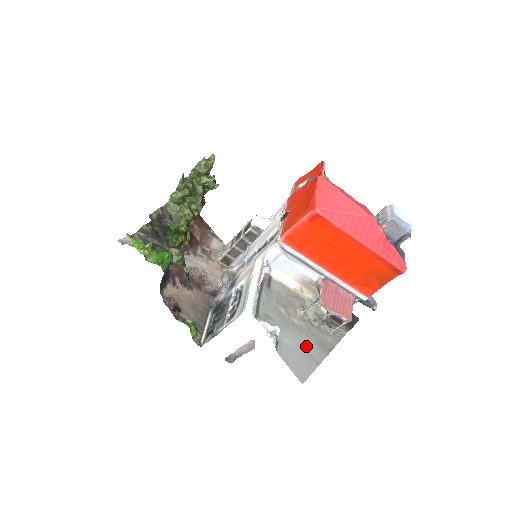
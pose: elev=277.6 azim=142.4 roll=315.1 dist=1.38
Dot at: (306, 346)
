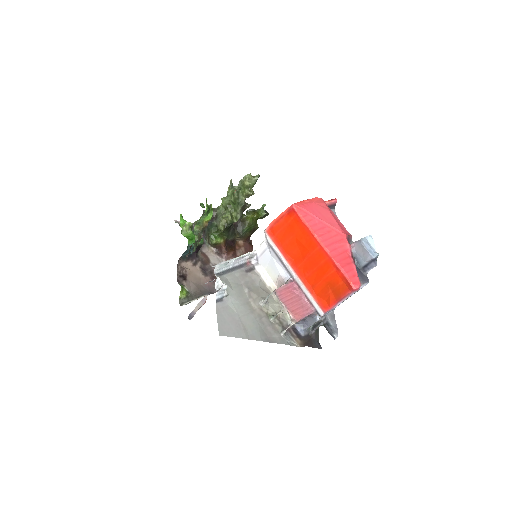
Dot at: (247, 322)
